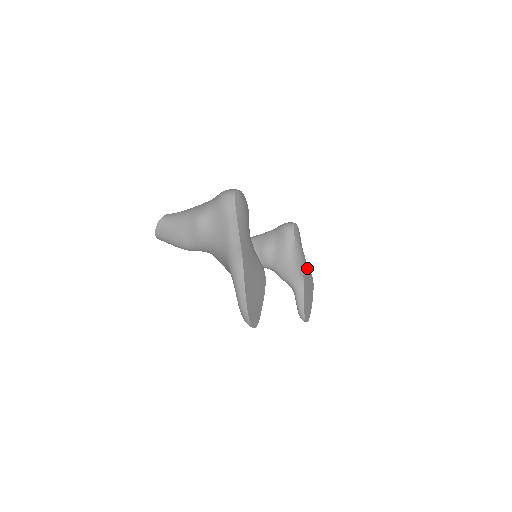
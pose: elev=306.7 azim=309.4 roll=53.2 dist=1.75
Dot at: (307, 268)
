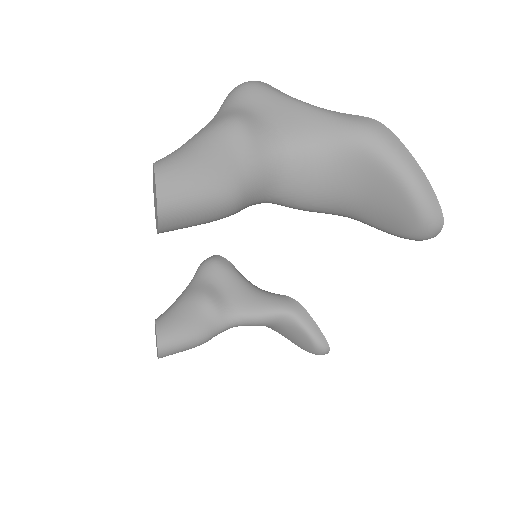
Dot at: occluded
